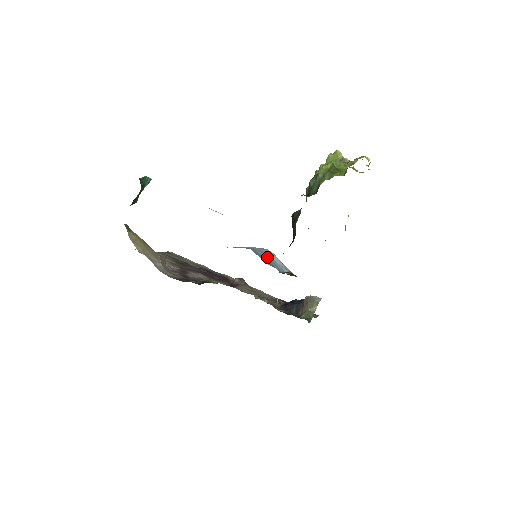
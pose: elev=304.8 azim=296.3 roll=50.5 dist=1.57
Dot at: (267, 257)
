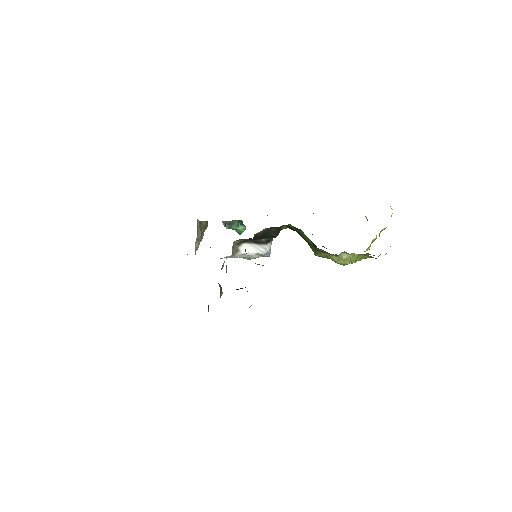
Dot at: occluded
